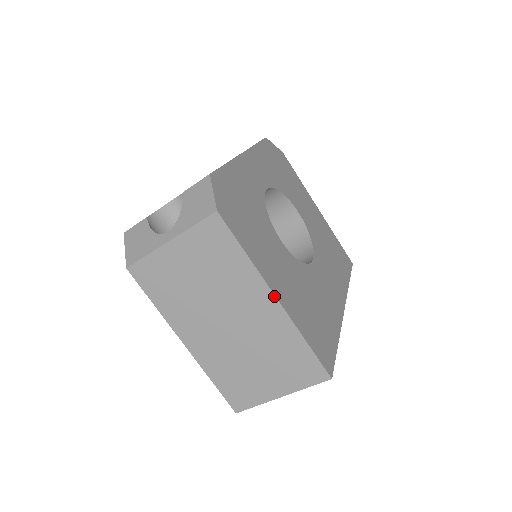
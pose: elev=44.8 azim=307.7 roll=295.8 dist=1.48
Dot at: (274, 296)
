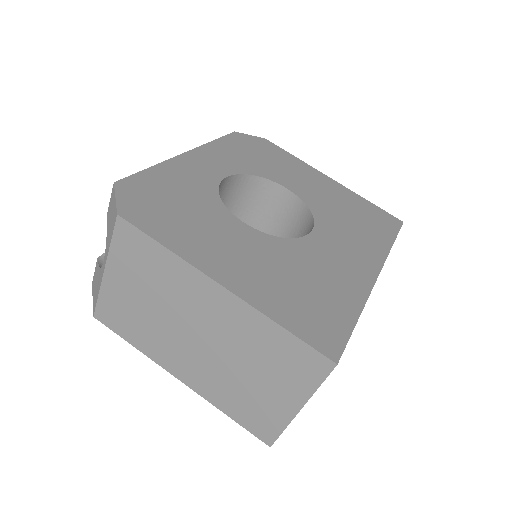
Dot at: (217, 284)
